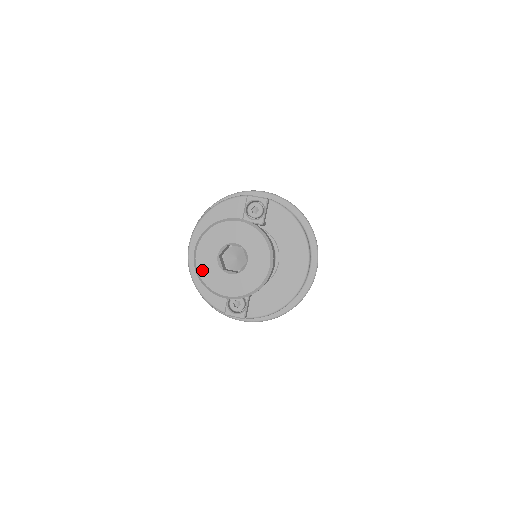
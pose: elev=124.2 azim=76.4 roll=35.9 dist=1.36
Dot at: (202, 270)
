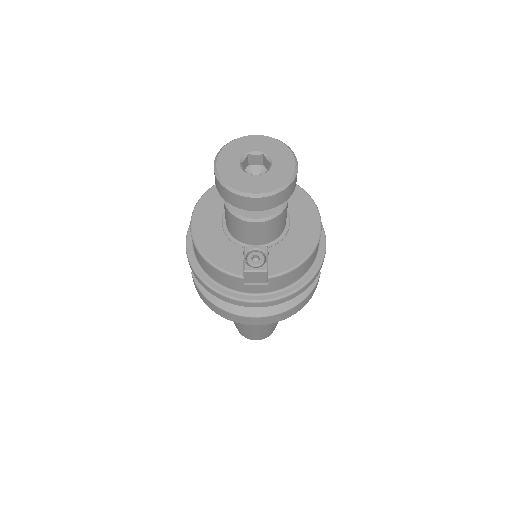
Dot at: (225, 176)
